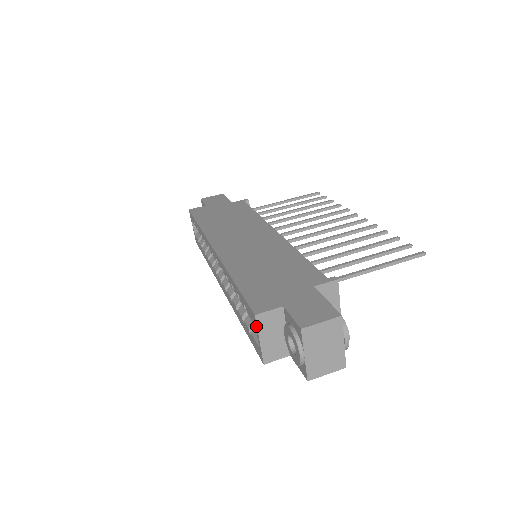
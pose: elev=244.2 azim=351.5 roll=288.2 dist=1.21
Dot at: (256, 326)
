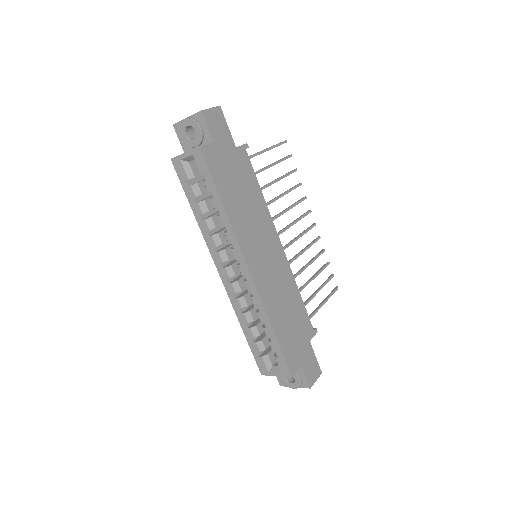
Dot at: (284, 376)
